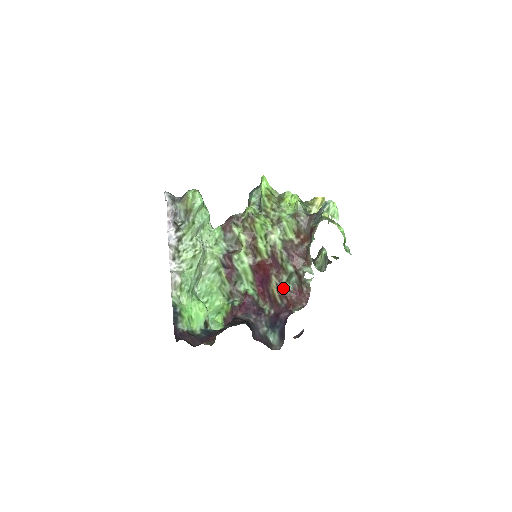
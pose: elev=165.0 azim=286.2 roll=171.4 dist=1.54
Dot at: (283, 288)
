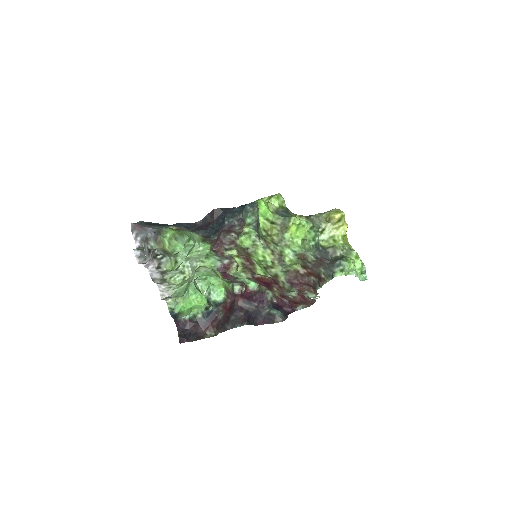
Dot at: (286, 296)
